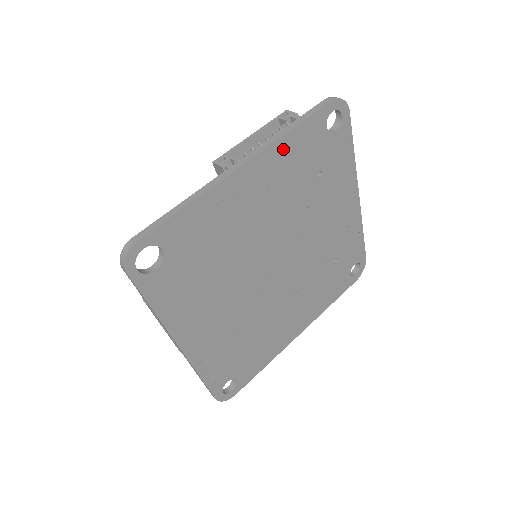
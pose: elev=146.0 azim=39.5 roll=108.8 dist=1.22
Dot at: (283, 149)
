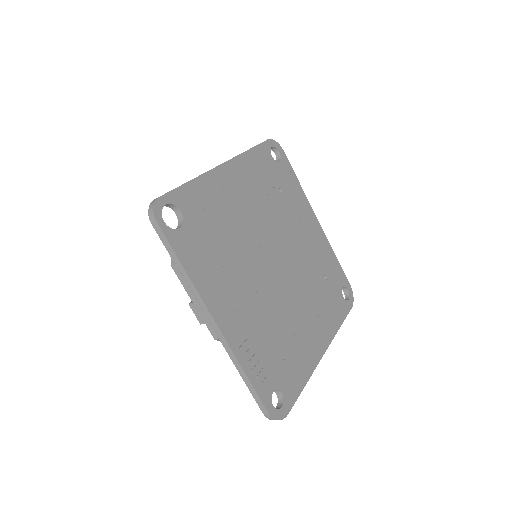
Dot at: (248, 162)
